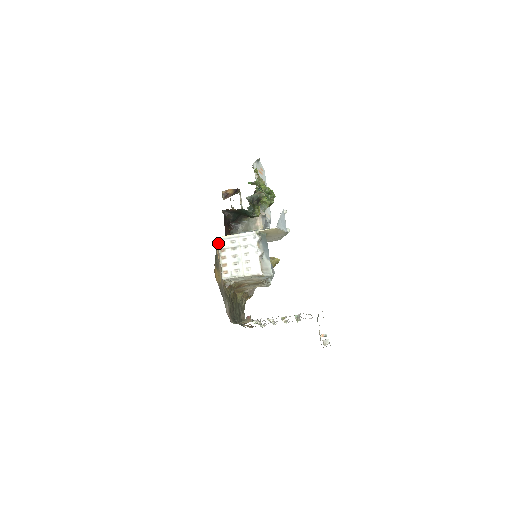
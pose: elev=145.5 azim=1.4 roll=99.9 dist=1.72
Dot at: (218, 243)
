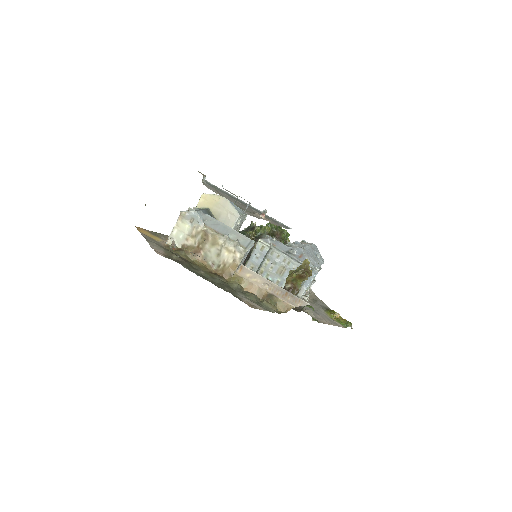
Dot at: occluded
